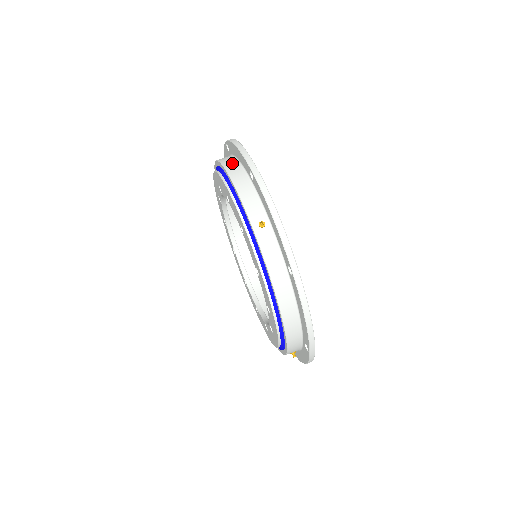
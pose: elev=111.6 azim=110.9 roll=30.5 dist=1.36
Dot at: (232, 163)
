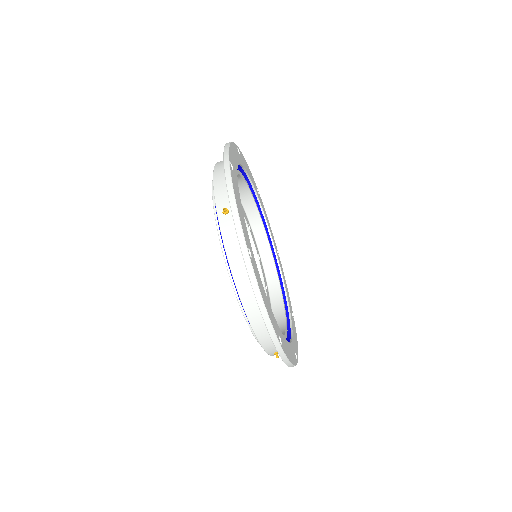
Dot at: (253, 305)
